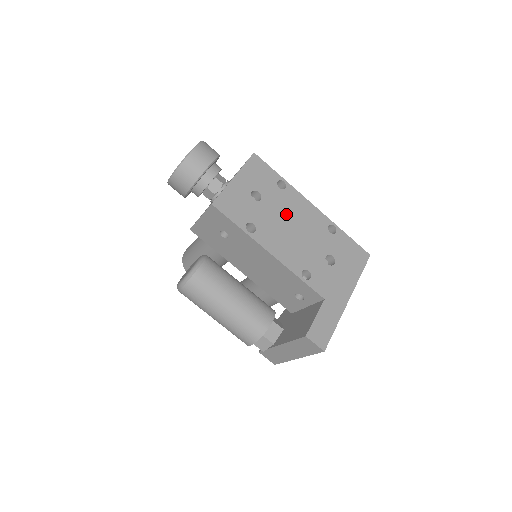
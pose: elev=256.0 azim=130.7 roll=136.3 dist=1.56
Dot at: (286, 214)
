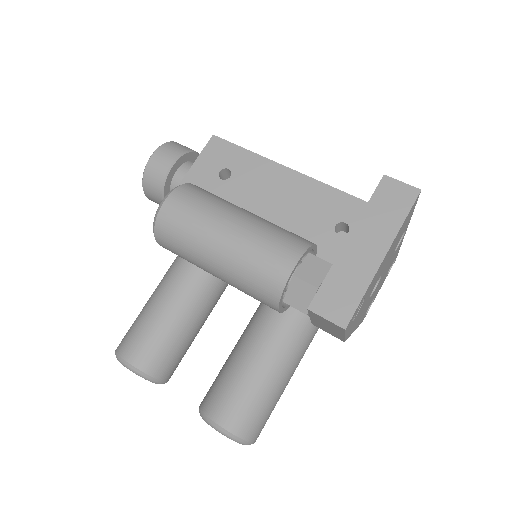
Dot at: occluded
